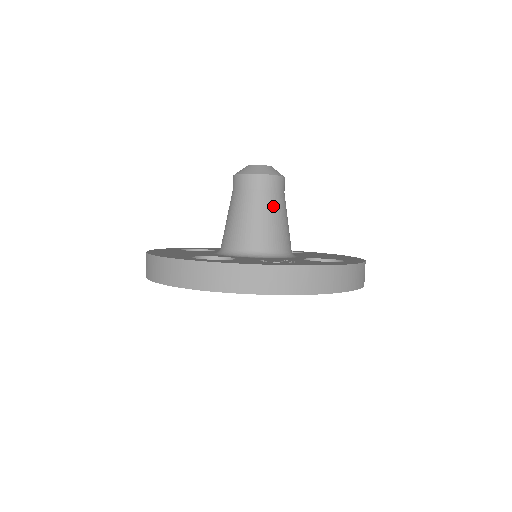
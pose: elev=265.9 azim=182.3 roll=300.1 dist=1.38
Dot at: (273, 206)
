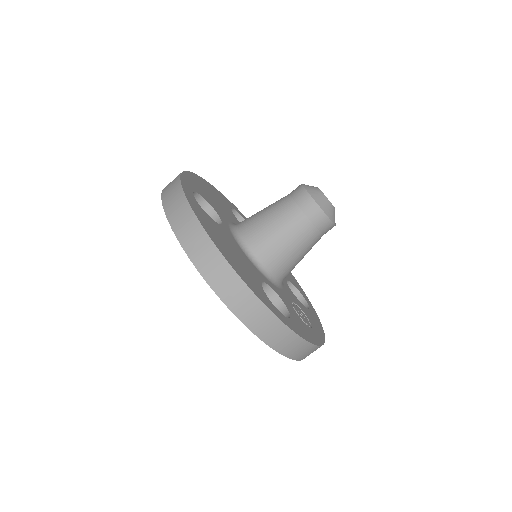
Dot at: occluded
